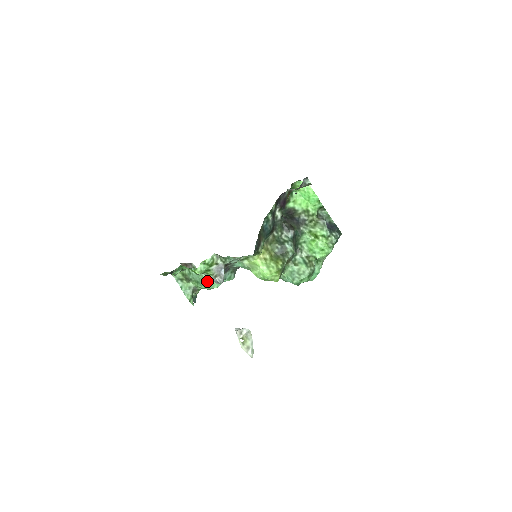
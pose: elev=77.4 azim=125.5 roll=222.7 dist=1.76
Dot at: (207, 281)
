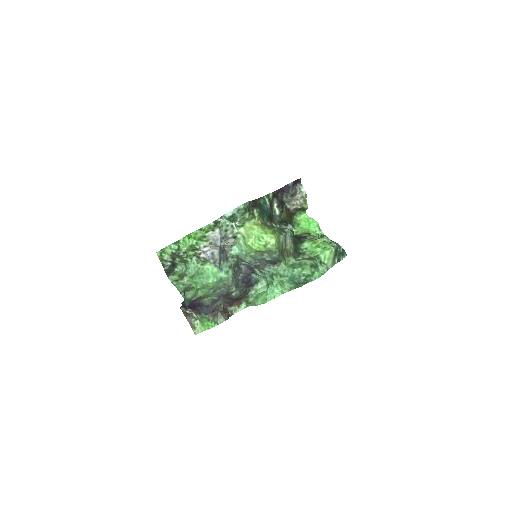
Dot at: (203, 272)
